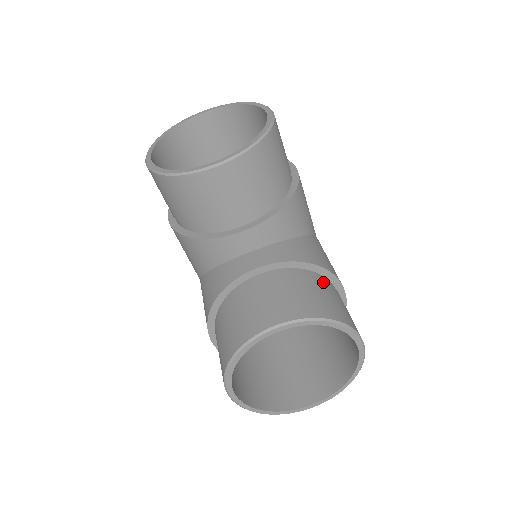
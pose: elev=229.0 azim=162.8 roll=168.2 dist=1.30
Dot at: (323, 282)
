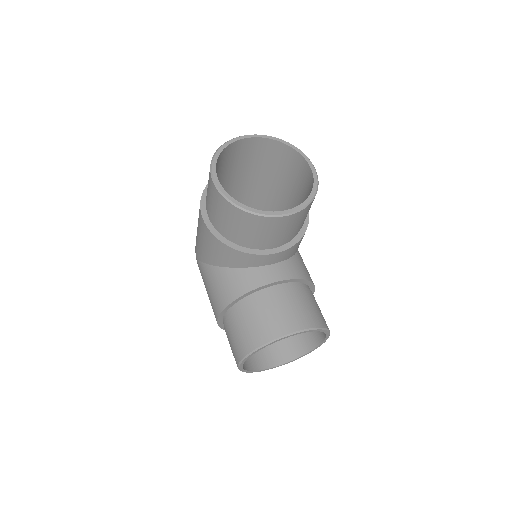
Dot at: (312, 294)
